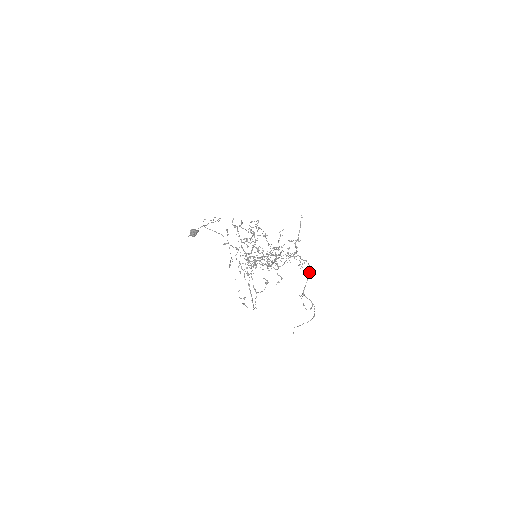
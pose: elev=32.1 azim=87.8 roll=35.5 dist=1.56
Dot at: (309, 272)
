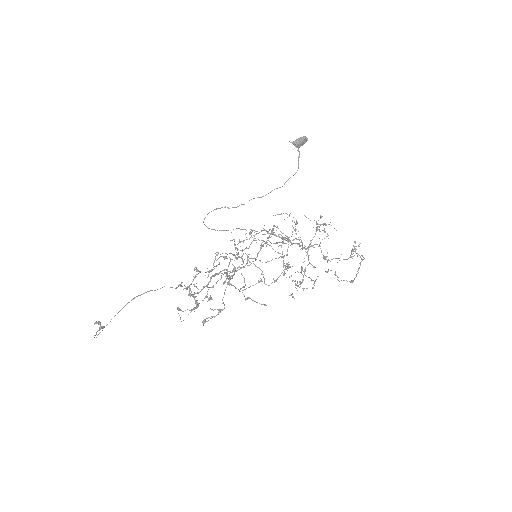
Dot at: (355, 251)
